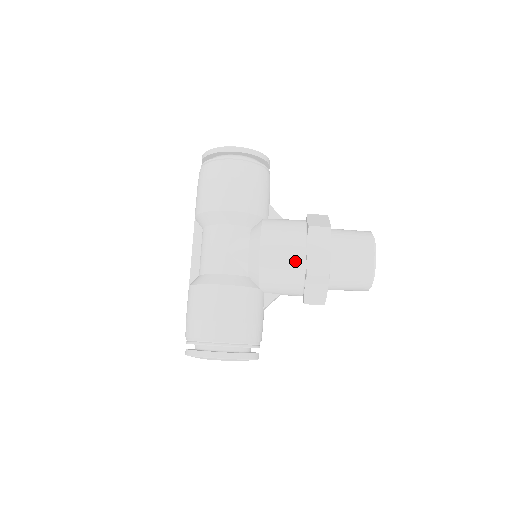
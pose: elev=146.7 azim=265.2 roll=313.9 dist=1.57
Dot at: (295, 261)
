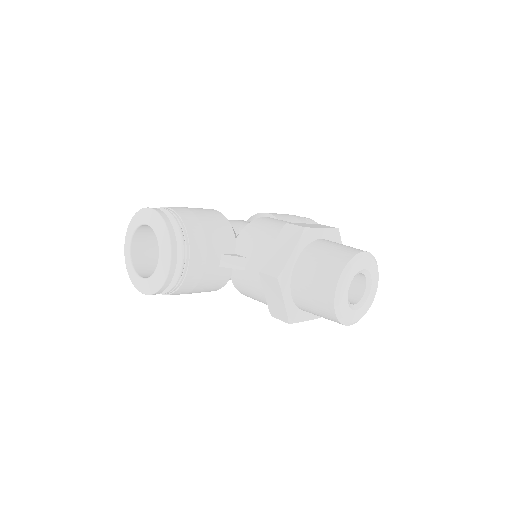
Dot at: occluded
